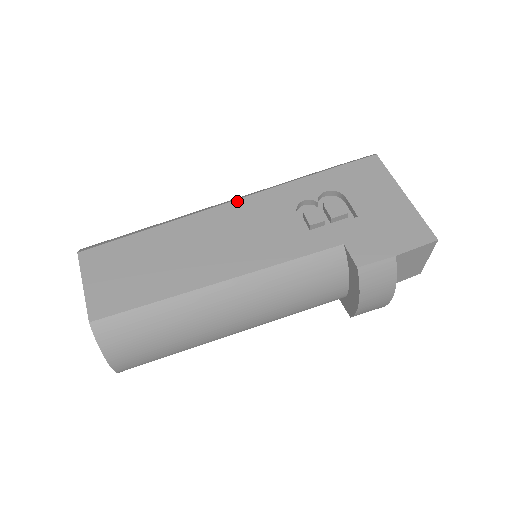
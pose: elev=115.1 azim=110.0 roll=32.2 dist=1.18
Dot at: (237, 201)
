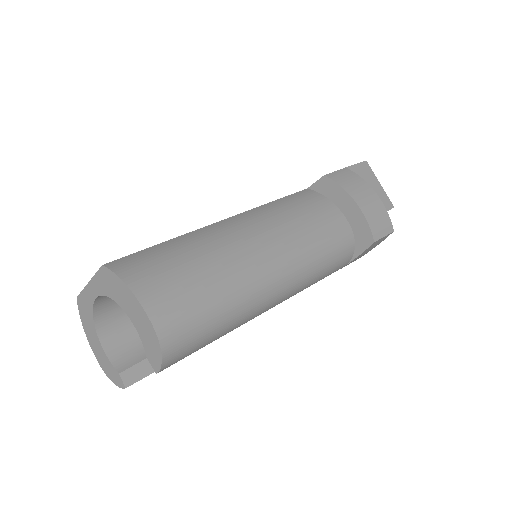
Dot at: occluded
